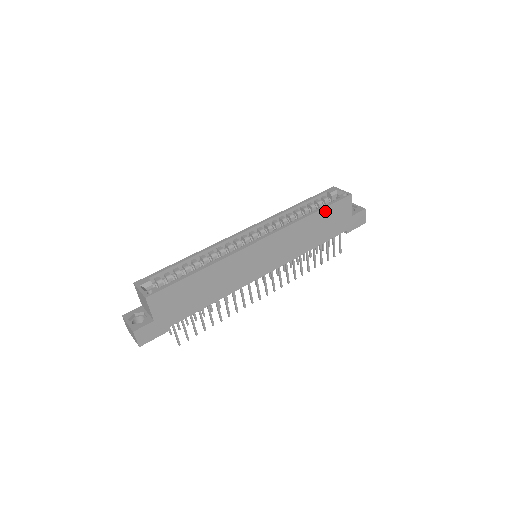
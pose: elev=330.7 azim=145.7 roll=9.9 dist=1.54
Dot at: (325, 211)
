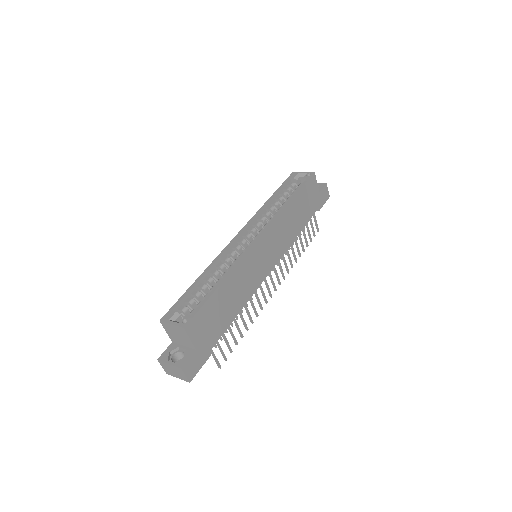
Dot at: (300, 194)
